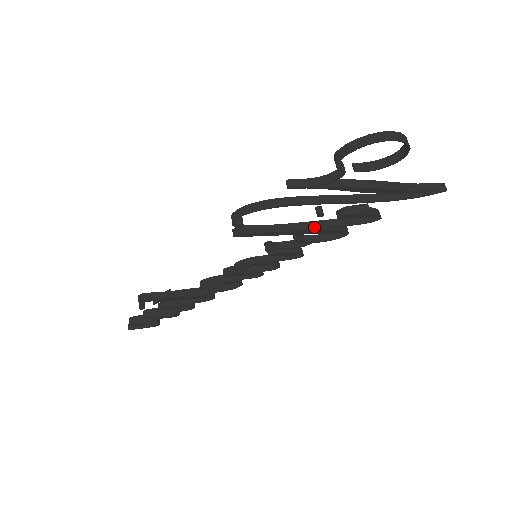
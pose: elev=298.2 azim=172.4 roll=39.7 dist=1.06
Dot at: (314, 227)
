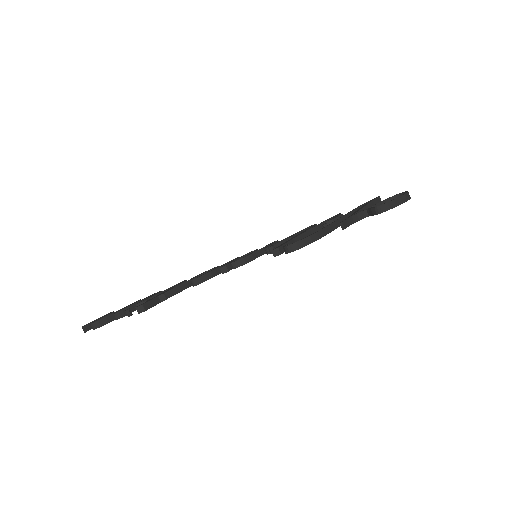
Dot at: occluded
